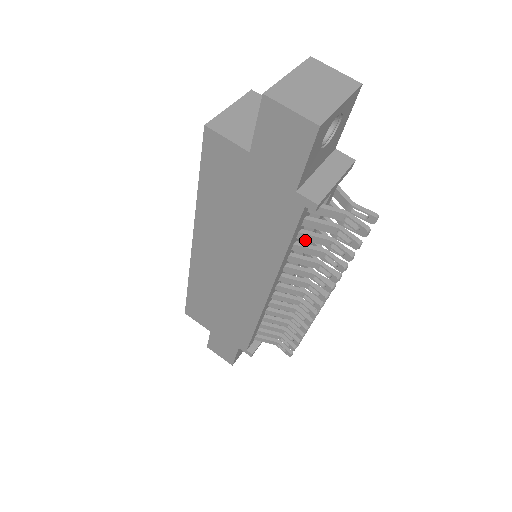
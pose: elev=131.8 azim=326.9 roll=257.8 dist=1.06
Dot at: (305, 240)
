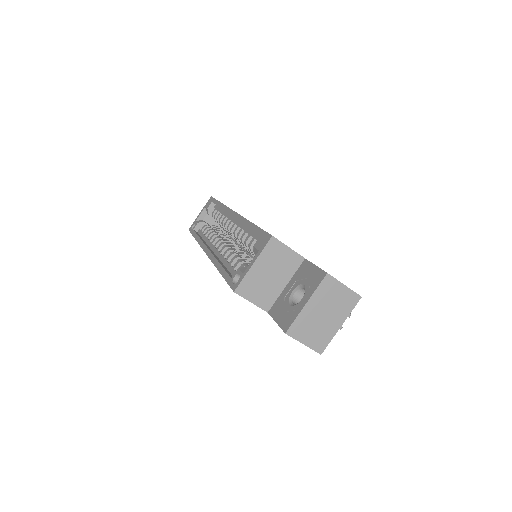
Dot at: occluded
